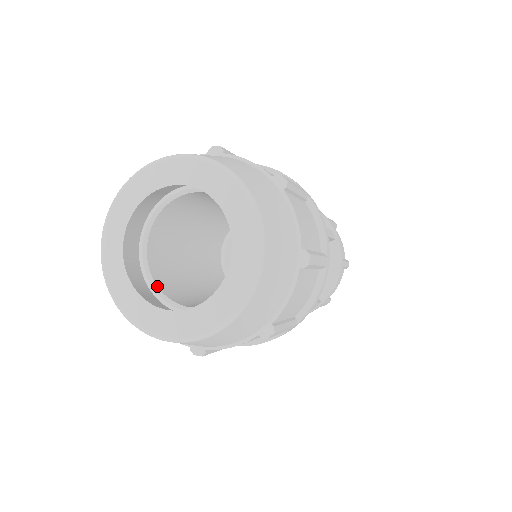
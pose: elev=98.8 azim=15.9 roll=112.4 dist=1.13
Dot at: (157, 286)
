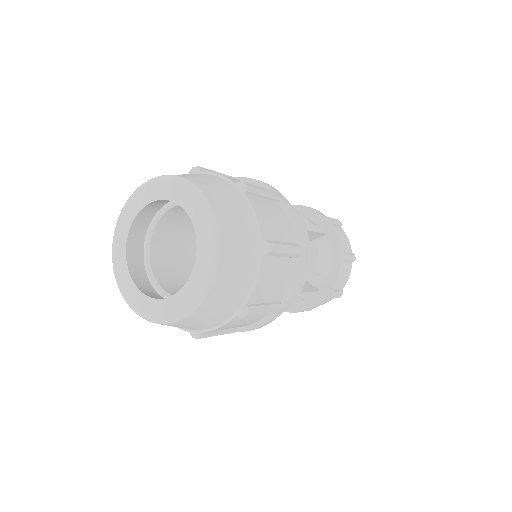
Dot at: (158, 284)
